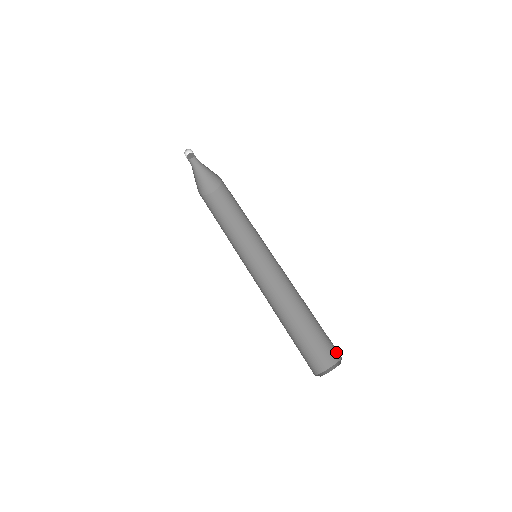
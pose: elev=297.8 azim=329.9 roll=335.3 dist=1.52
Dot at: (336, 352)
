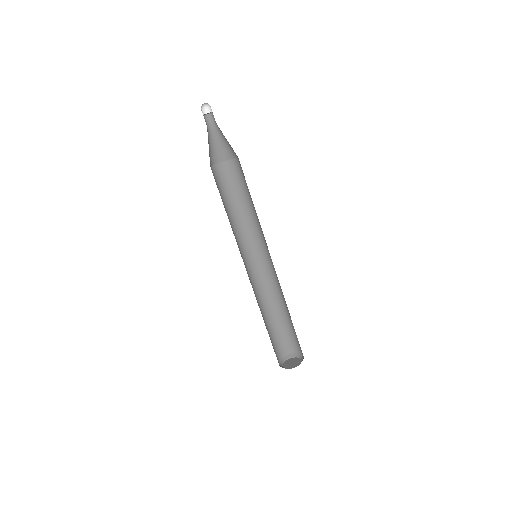
Dot at: occluded
